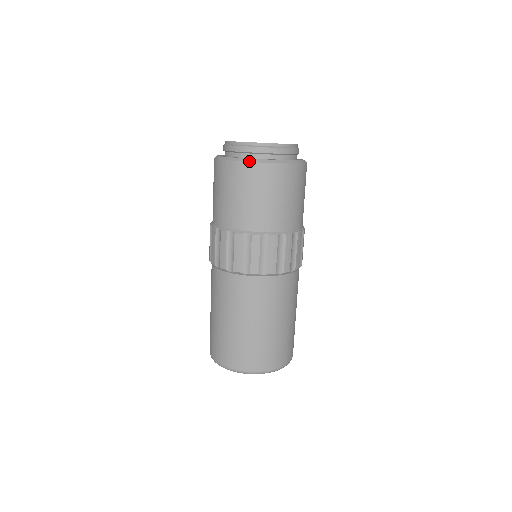
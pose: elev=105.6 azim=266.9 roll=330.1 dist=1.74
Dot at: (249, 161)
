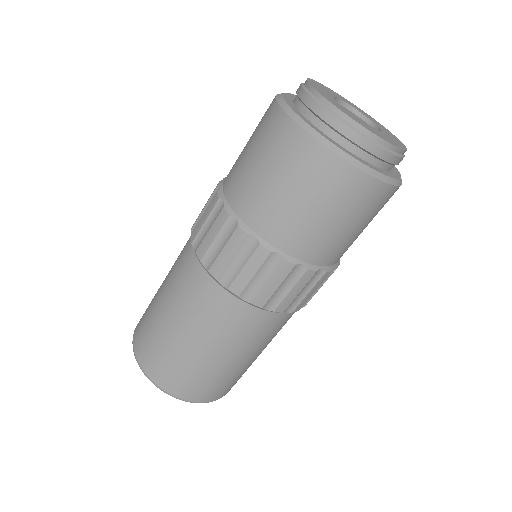
Dot at: (320, 140)
